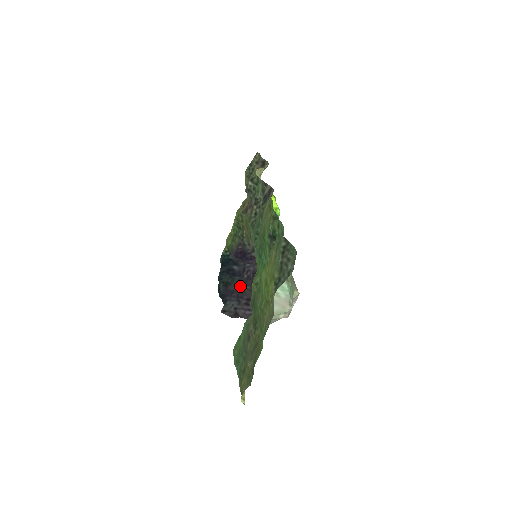
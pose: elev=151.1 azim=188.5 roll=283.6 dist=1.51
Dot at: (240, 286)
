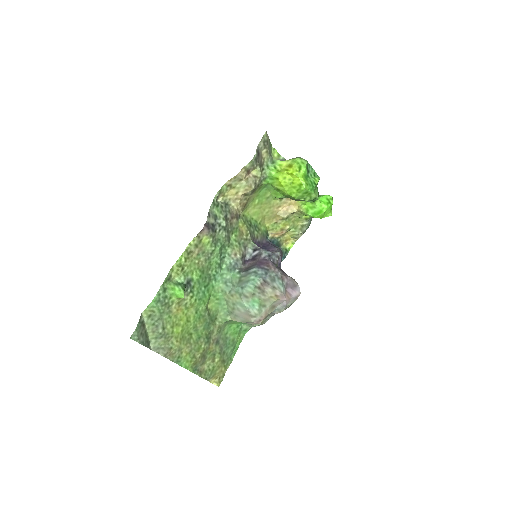
Dot at: occluded
